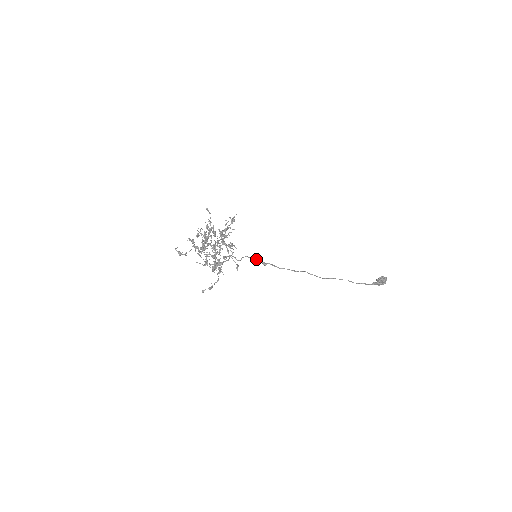
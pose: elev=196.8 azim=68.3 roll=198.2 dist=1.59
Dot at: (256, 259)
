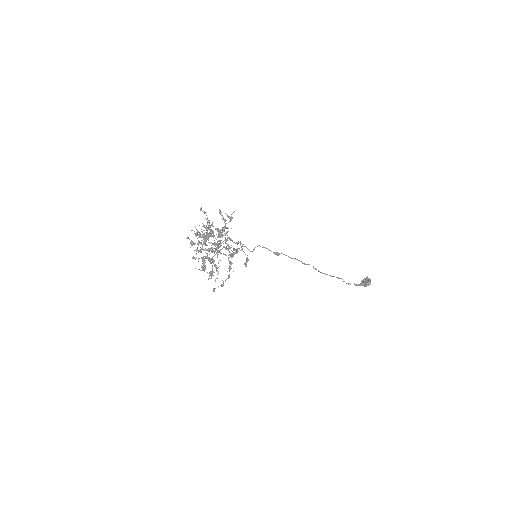
Dot at: (268, 249)
